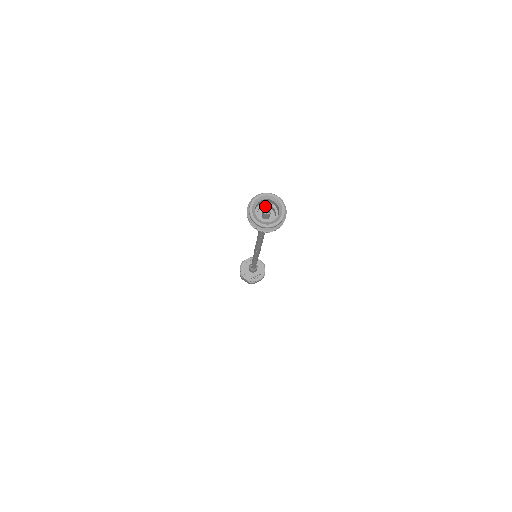
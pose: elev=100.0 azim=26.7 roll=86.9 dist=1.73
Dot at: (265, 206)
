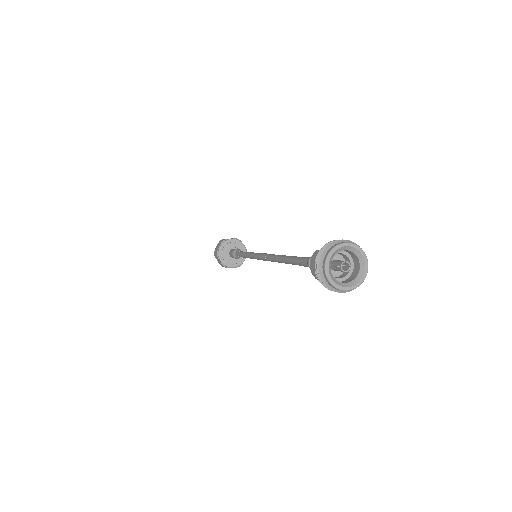
Dot at: (339, 253)
